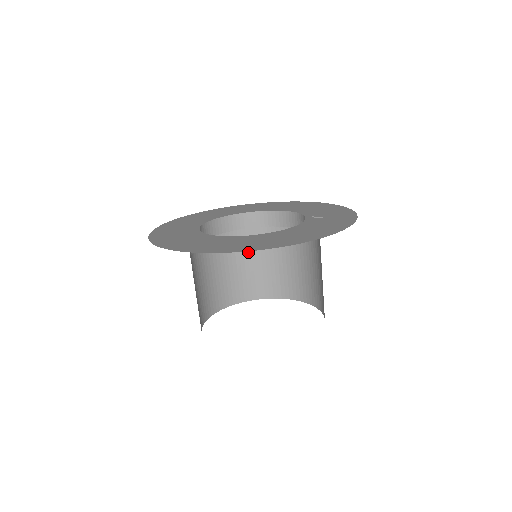
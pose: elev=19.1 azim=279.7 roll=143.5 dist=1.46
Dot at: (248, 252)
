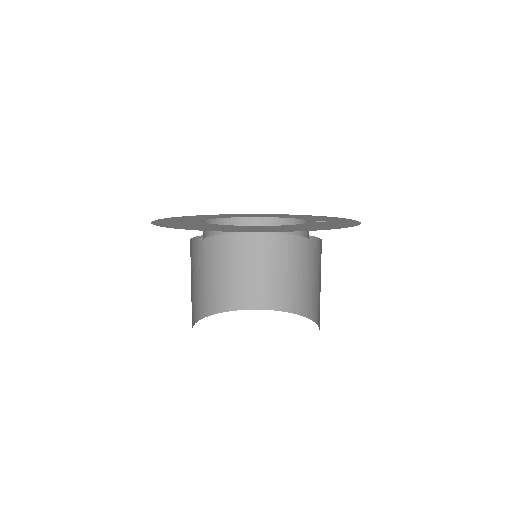
Dot at: (242, 259)
